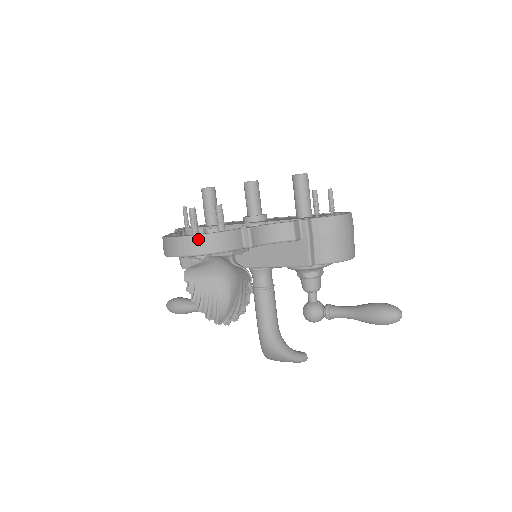
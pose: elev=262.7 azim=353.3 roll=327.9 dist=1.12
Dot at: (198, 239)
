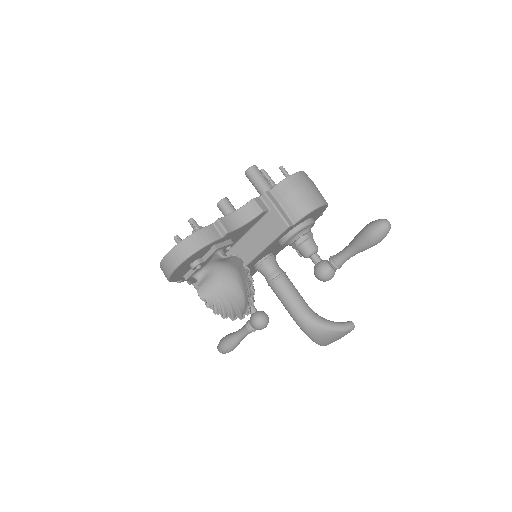
Dot at: (180, 246)
